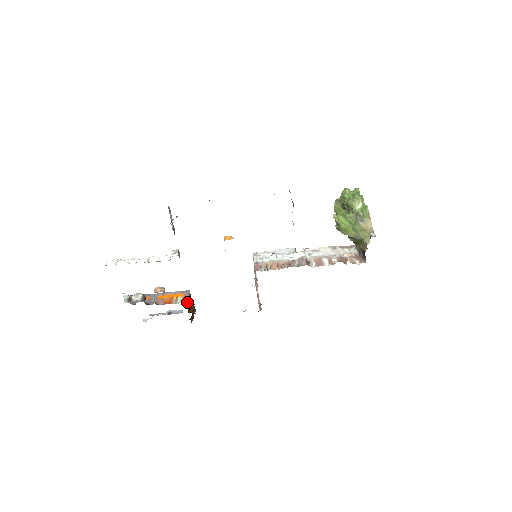
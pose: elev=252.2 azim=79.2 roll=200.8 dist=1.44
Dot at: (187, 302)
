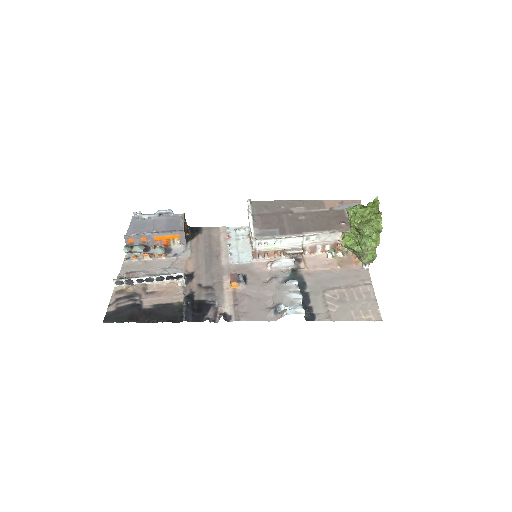
Dot at: (183, 238)
